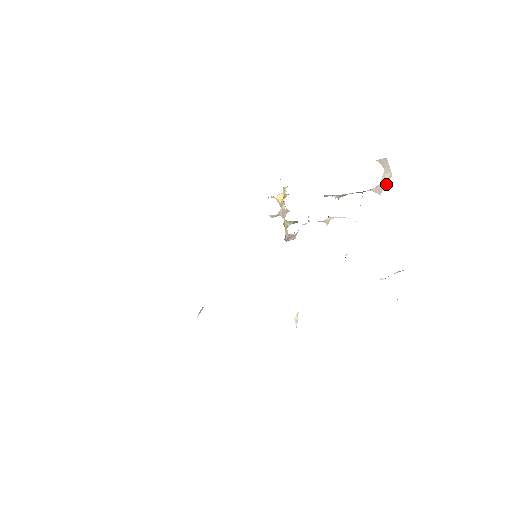
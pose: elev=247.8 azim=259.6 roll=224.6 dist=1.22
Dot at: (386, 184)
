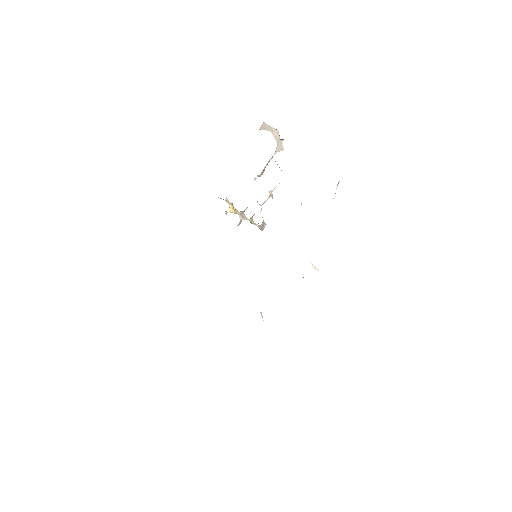
Dot at: (280, 139)
